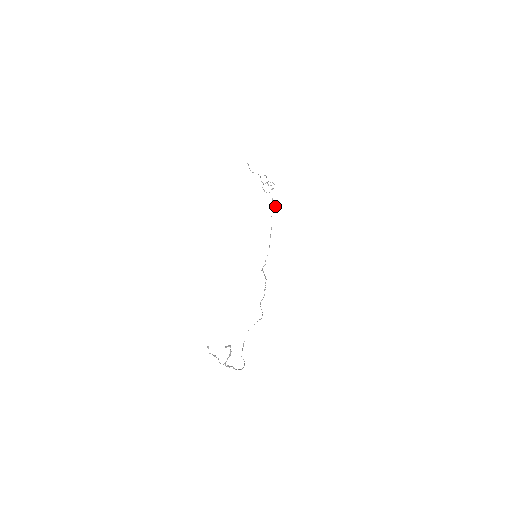
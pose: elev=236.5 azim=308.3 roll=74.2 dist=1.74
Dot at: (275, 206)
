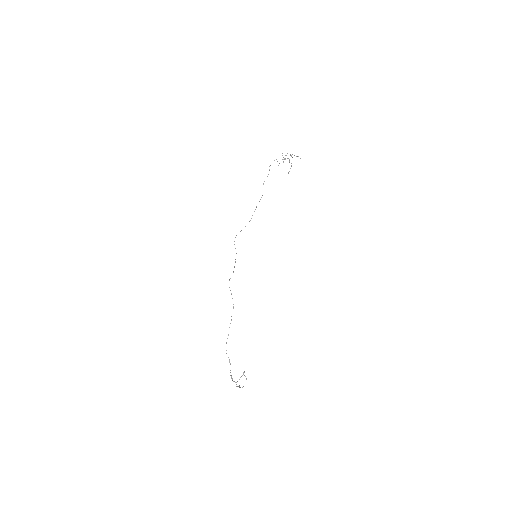
Dot at: occluded
